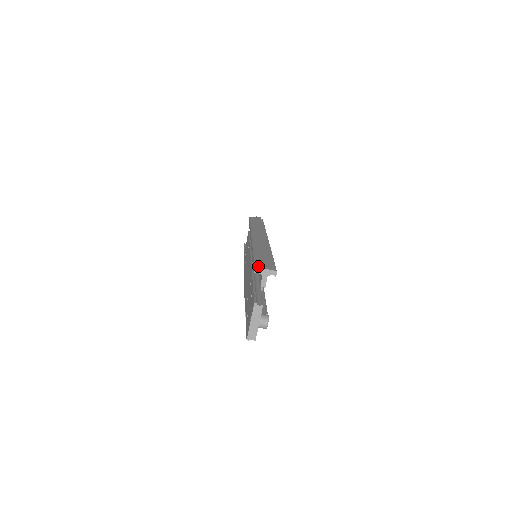
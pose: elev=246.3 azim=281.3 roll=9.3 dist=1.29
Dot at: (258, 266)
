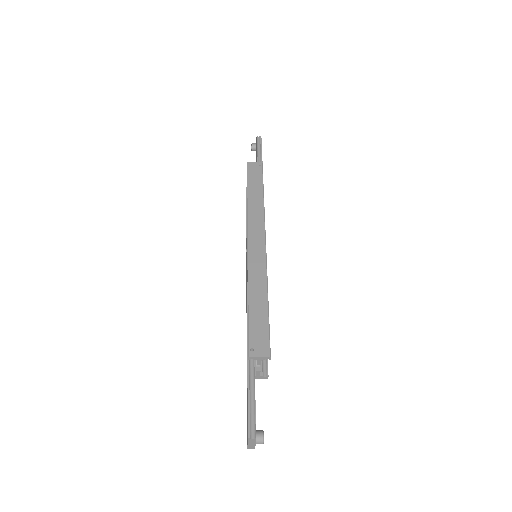
Dot at: (252, 353)
